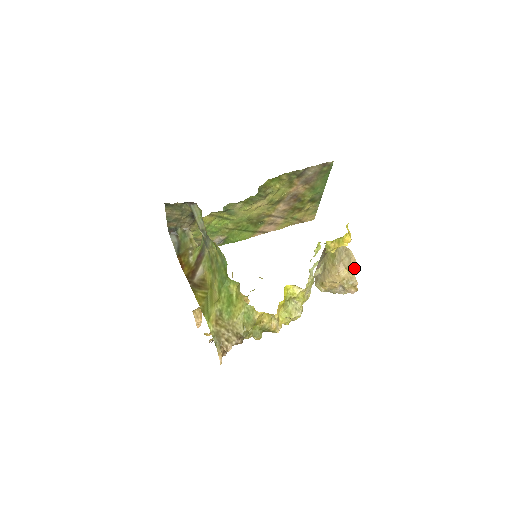
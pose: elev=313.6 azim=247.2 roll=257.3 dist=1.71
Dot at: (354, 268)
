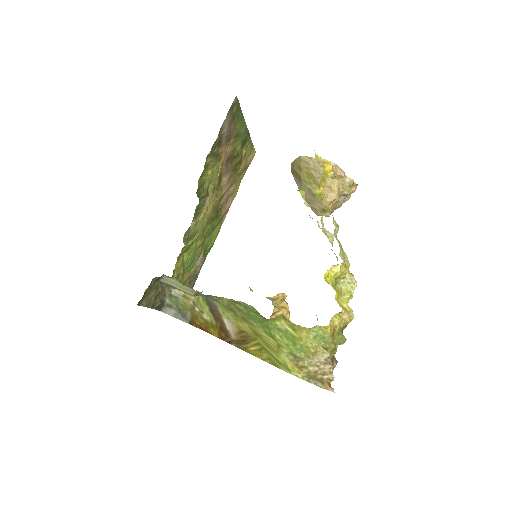
Dot at: (341, 172)
